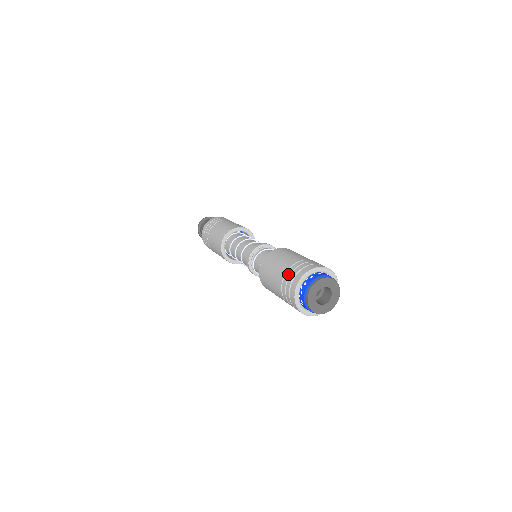
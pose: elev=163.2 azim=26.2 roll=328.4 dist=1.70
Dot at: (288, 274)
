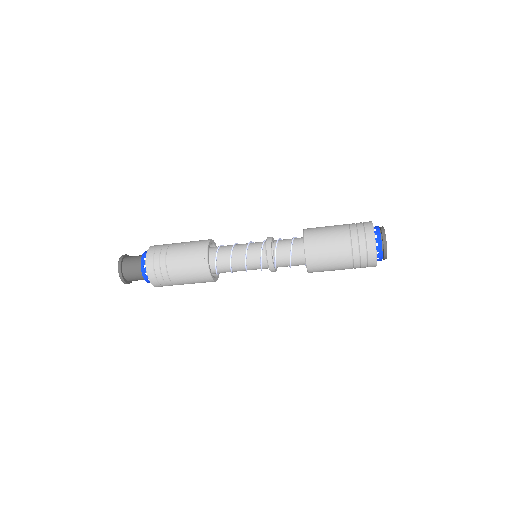
Dot at: (353, 223)
